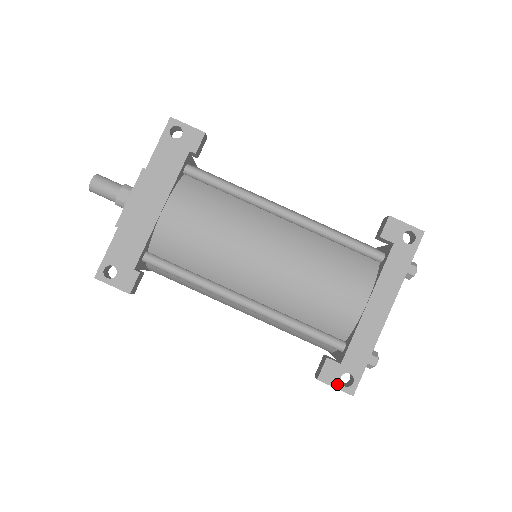
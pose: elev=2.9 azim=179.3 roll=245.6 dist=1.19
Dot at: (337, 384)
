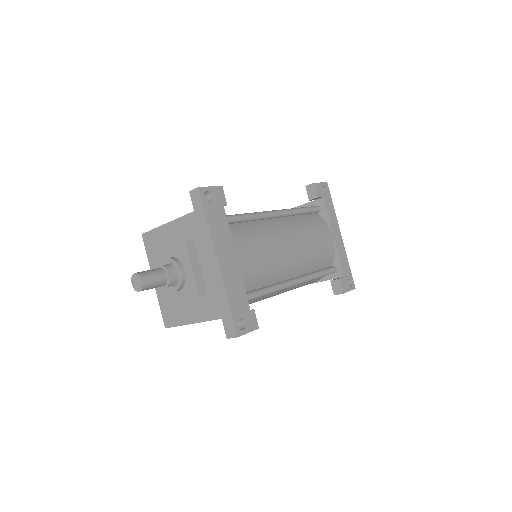
Dot at: (349, 289)
